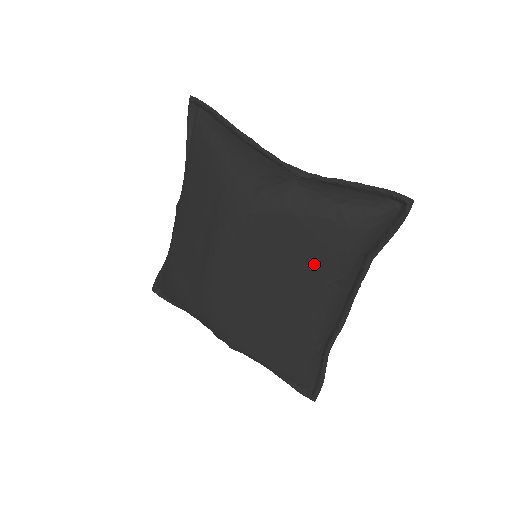
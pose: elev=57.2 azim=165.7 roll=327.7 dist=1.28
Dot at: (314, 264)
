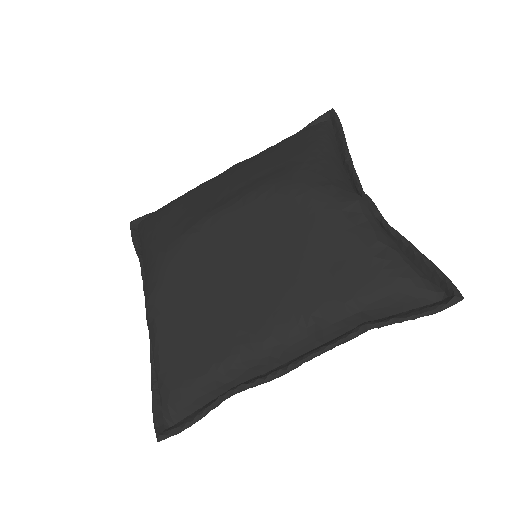
Dot at: (314, 282)
